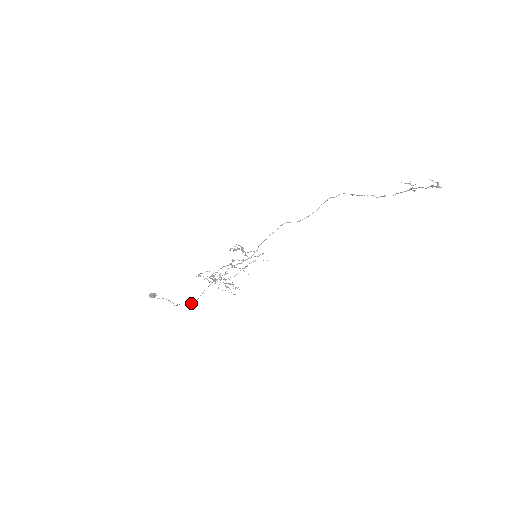
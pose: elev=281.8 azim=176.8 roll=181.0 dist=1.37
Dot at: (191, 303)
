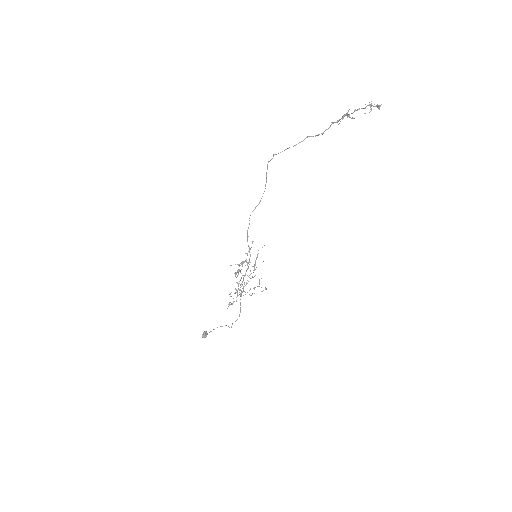
Dot at: (239, 316)
